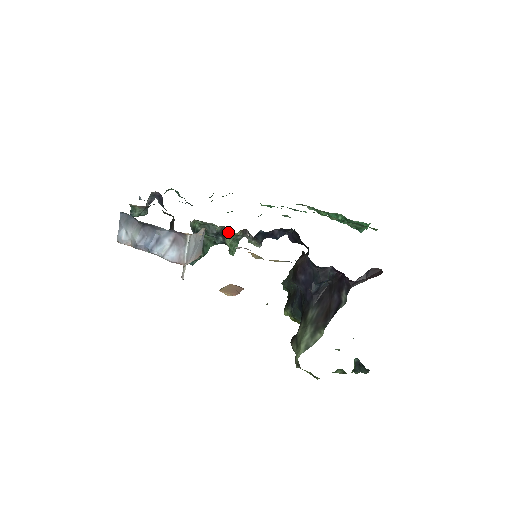
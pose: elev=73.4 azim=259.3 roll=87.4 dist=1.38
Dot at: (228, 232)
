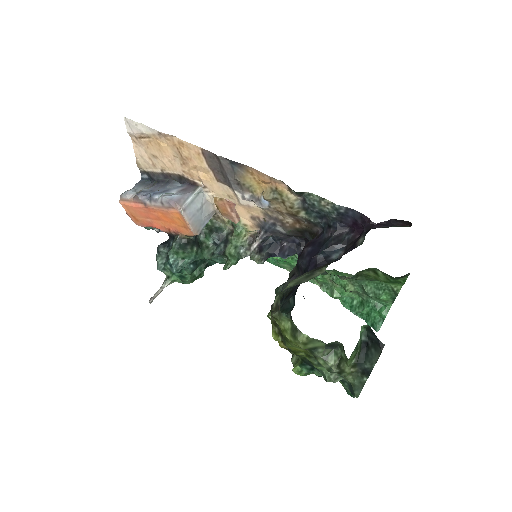
Dot at: (236, 225)
